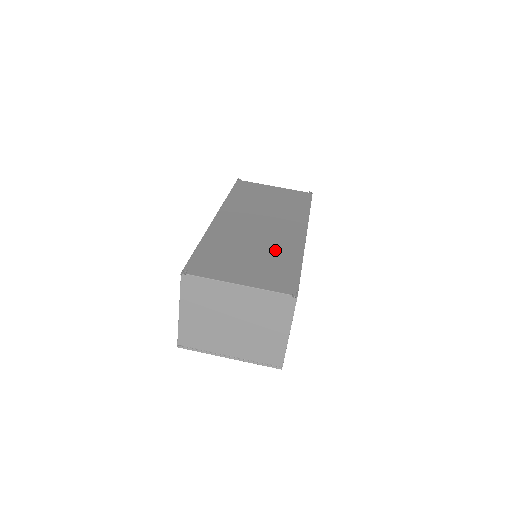
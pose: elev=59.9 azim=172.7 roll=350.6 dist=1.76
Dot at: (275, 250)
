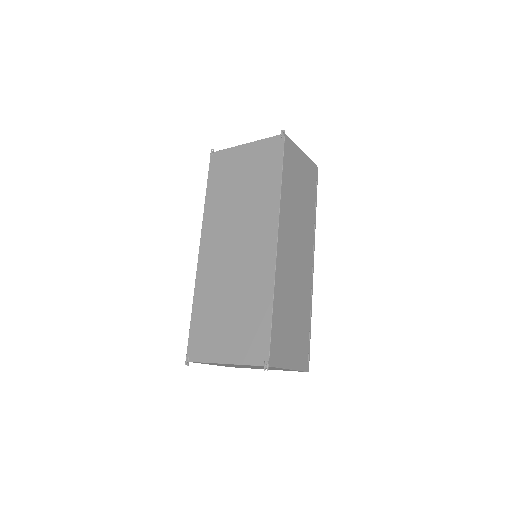
Dot at: (249, 292)
